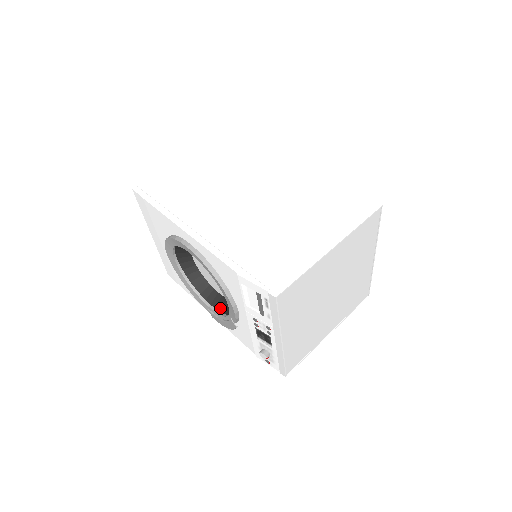
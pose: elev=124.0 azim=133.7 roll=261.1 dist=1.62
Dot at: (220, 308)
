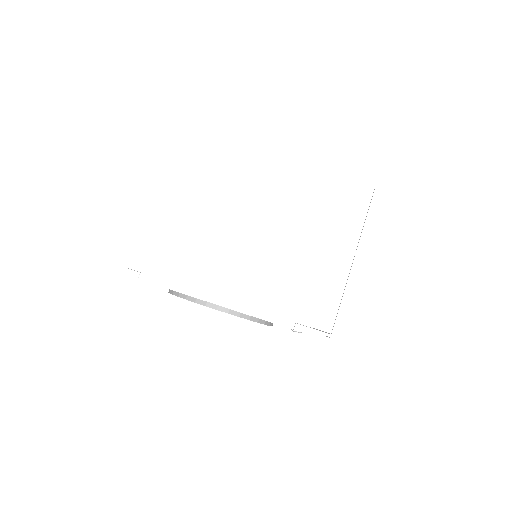
Dot at: occluded
